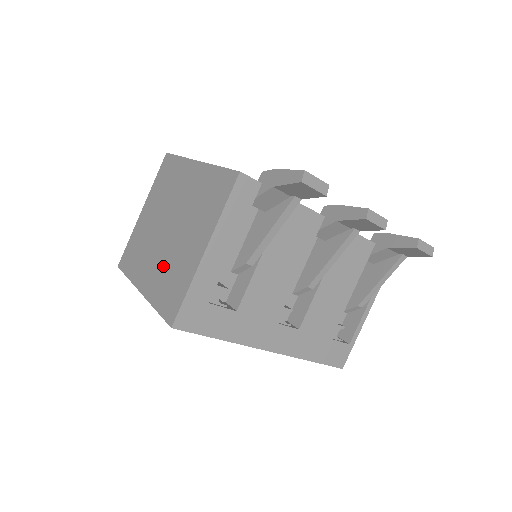
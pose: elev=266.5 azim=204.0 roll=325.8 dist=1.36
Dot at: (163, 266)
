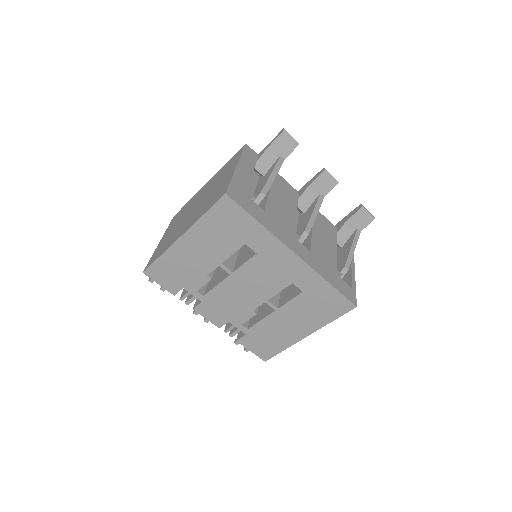
Dot at: (200, 209)
